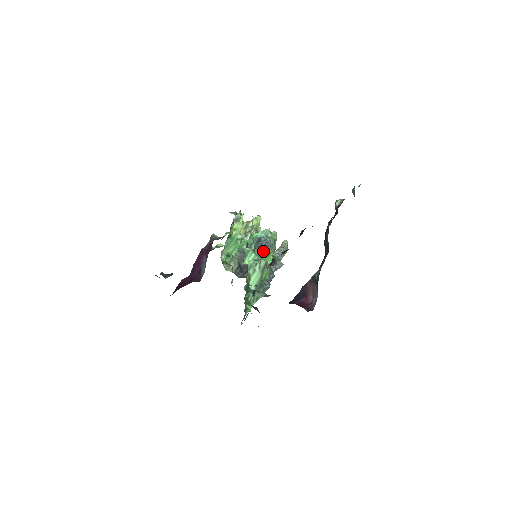
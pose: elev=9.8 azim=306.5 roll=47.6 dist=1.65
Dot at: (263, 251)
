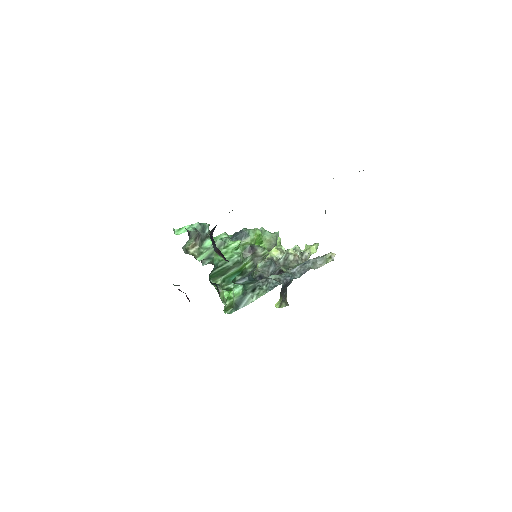
Dot at: occluded
